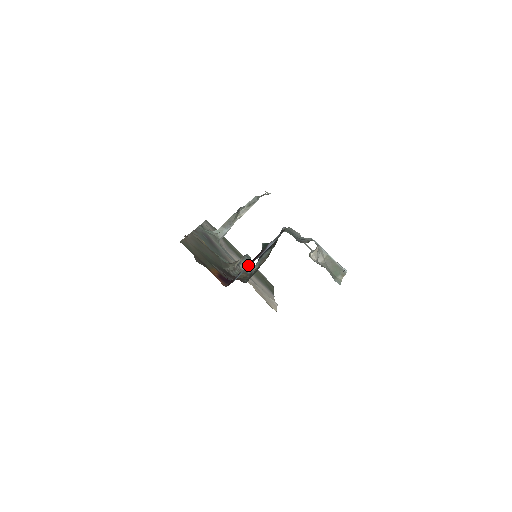
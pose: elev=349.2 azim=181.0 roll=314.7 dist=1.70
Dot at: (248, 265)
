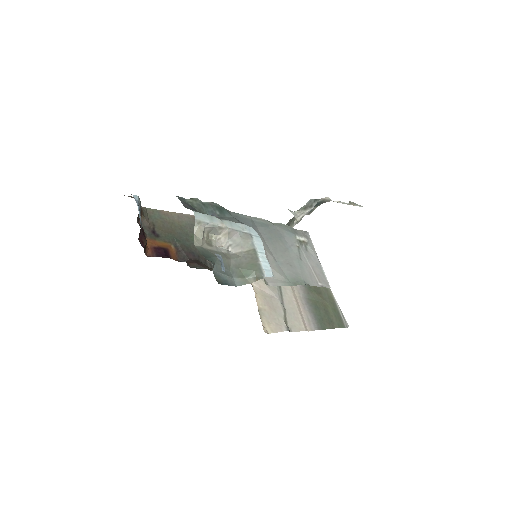
Dot at: occluded
